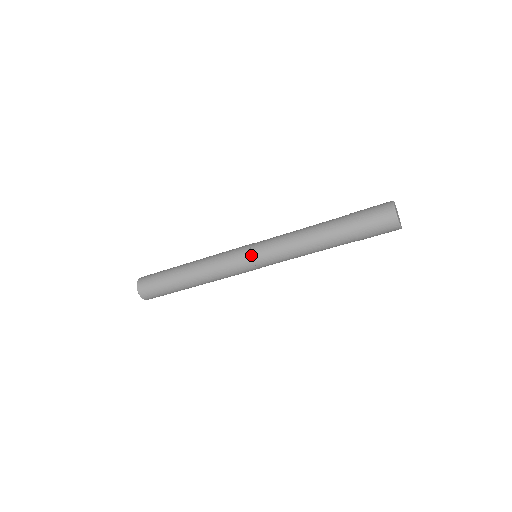
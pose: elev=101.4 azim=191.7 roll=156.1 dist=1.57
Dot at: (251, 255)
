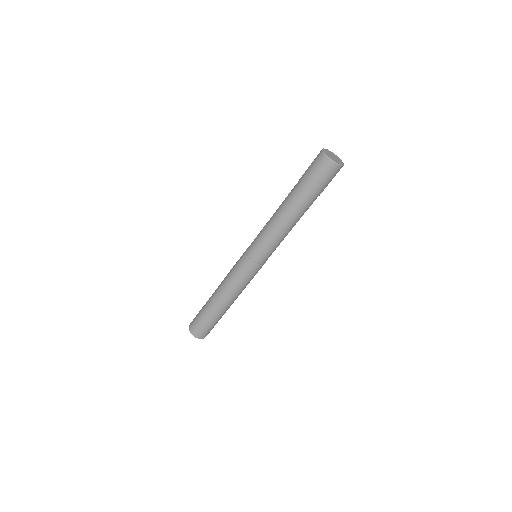
Dot at: (252, 260)
